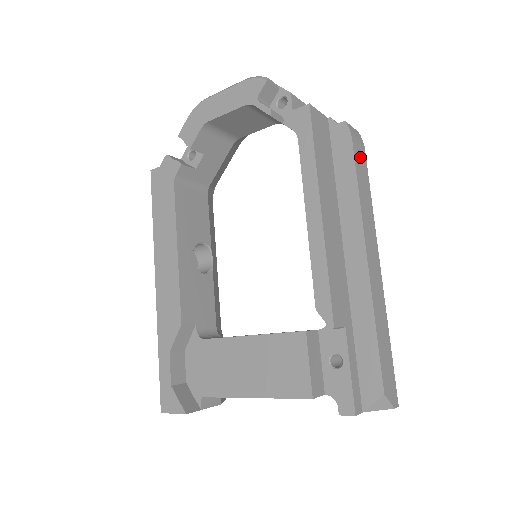
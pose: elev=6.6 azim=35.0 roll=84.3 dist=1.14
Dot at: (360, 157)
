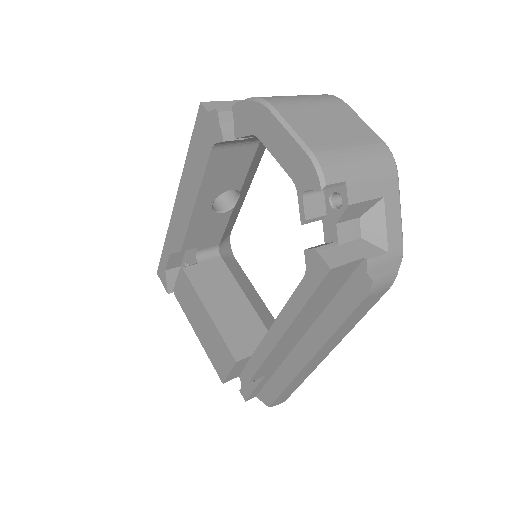
Dot at: (369, 303)
